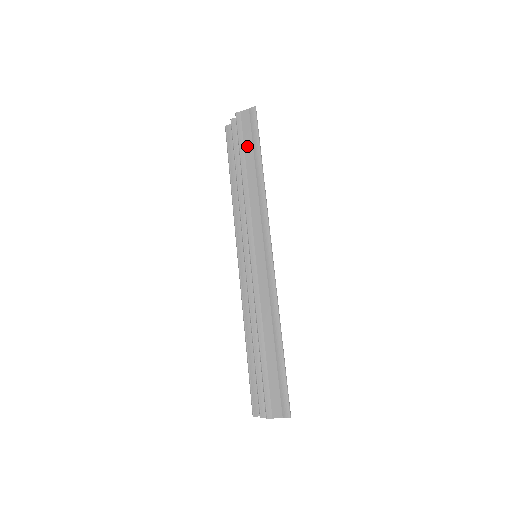
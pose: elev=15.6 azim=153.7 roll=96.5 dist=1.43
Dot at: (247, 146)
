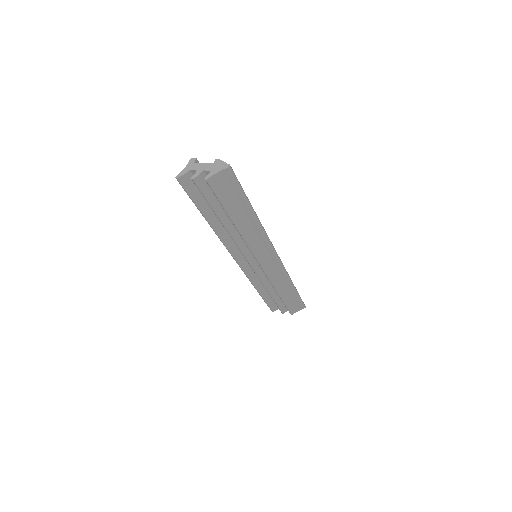
Dot at: (232, 203)
